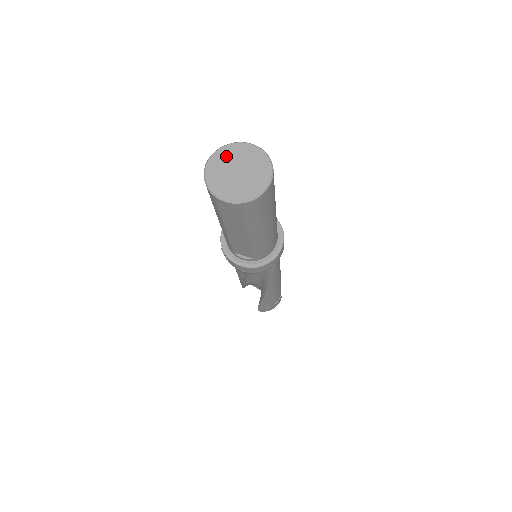
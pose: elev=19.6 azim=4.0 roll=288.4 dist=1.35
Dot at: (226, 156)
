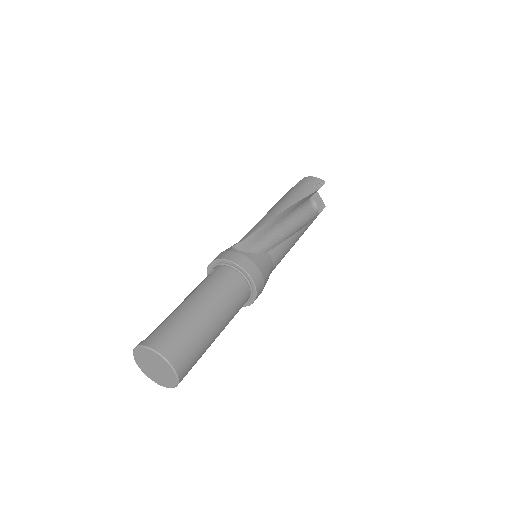
Dot at: (148, 355)
